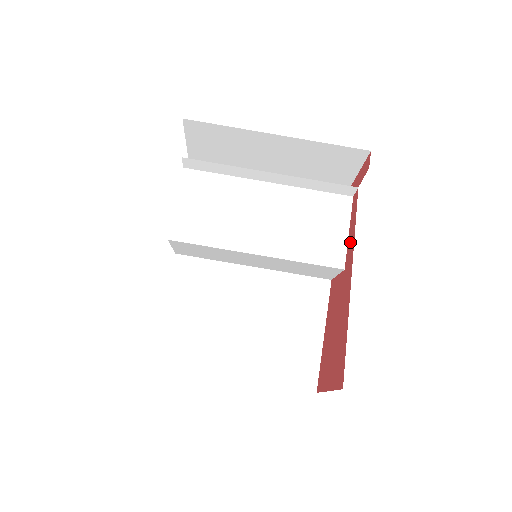
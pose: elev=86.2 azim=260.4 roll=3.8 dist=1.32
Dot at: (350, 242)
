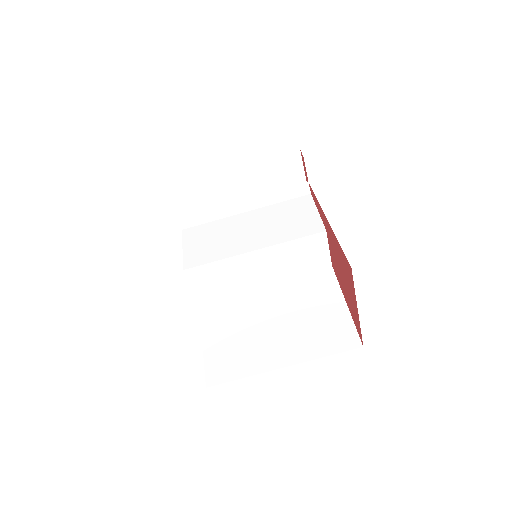
Dot at: (319, 210)
